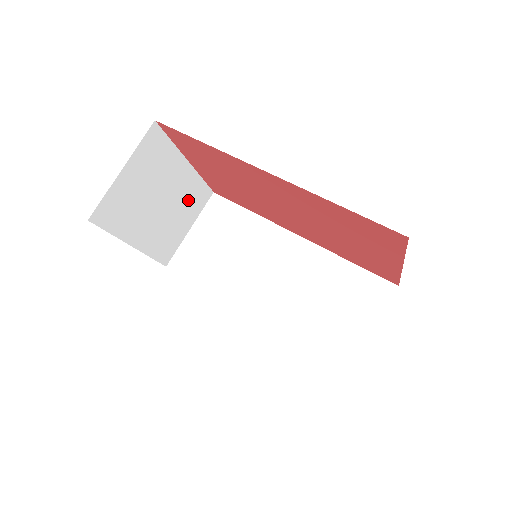
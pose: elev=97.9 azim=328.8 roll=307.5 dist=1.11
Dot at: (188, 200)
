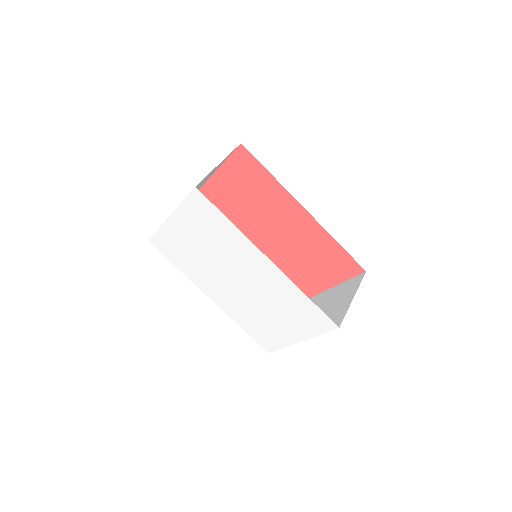
Dot at: occluded
